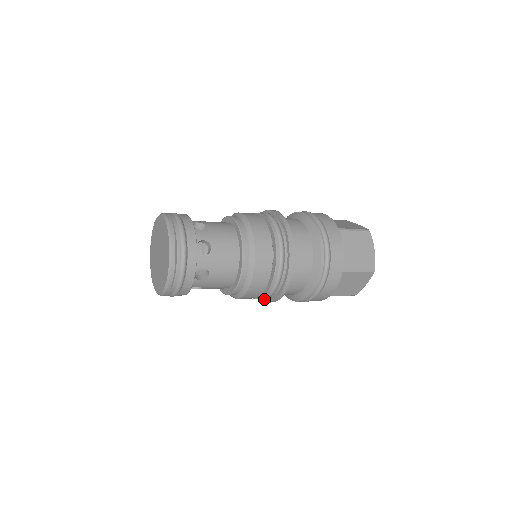
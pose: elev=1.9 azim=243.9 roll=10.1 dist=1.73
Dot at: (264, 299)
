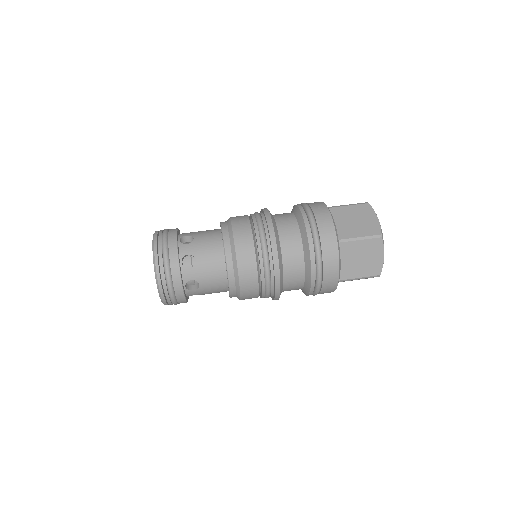
Dot at: occluded
